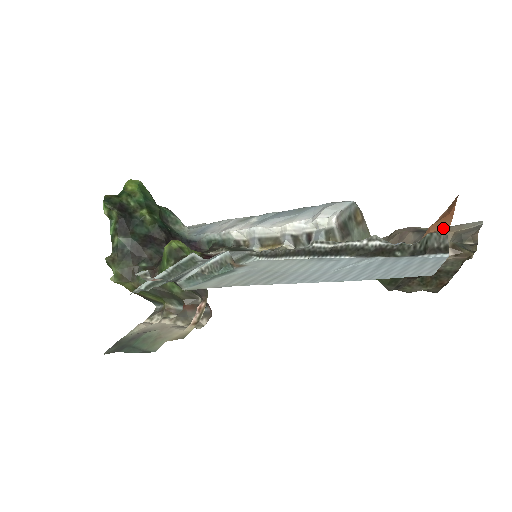
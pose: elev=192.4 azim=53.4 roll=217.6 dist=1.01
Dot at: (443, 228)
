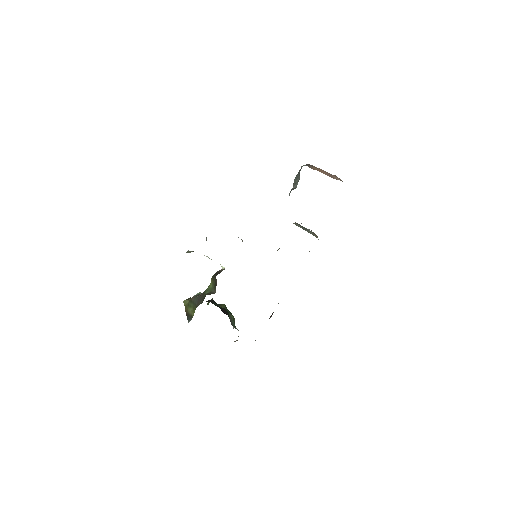
Dot at: occluded
